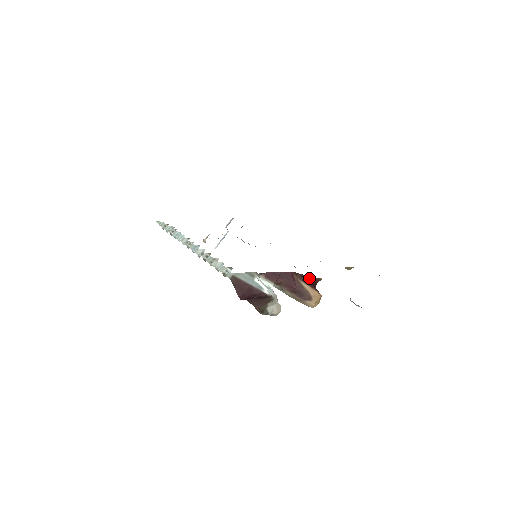
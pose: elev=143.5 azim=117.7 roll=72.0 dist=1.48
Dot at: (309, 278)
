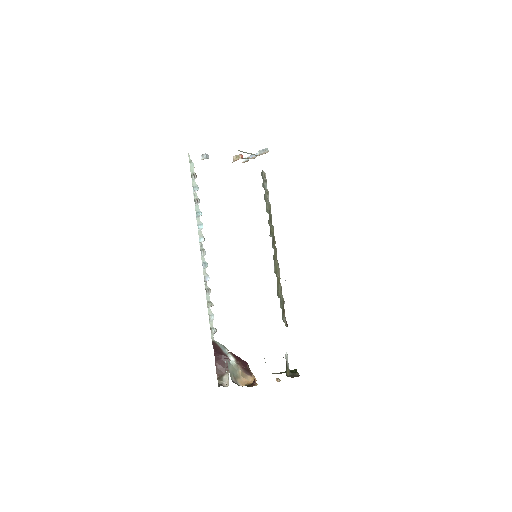
Dot at: occluded
